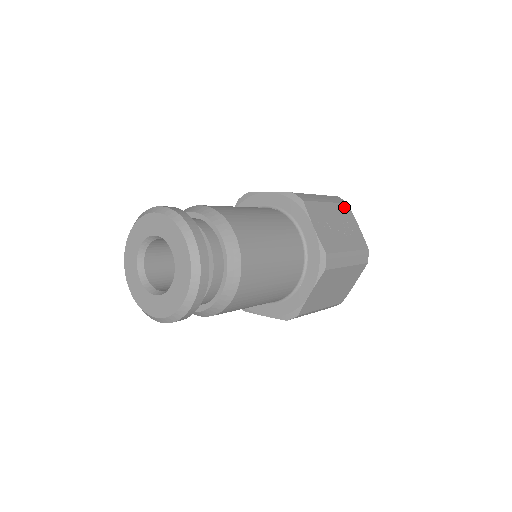
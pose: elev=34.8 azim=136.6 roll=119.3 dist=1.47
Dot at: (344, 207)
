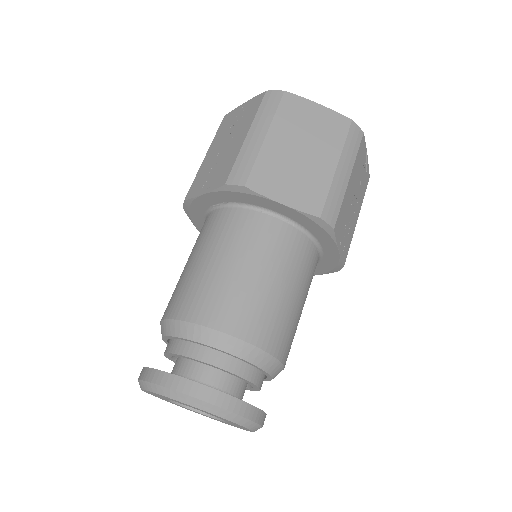
Dot at: (360, 149)
